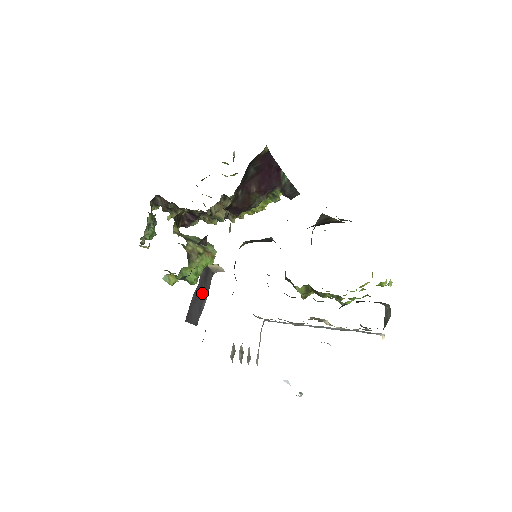
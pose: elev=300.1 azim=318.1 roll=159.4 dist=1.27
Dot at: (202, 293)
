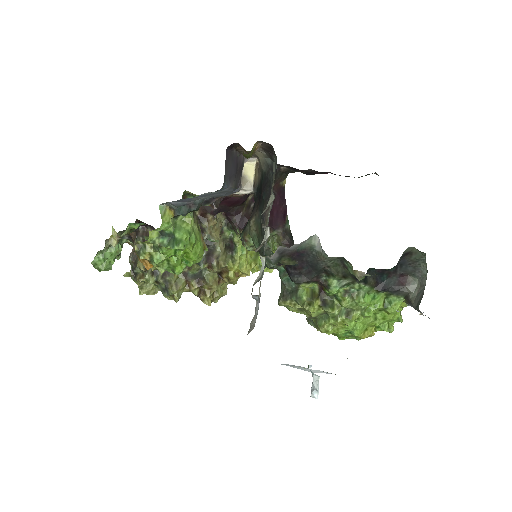
Dot at: (235, 171)
